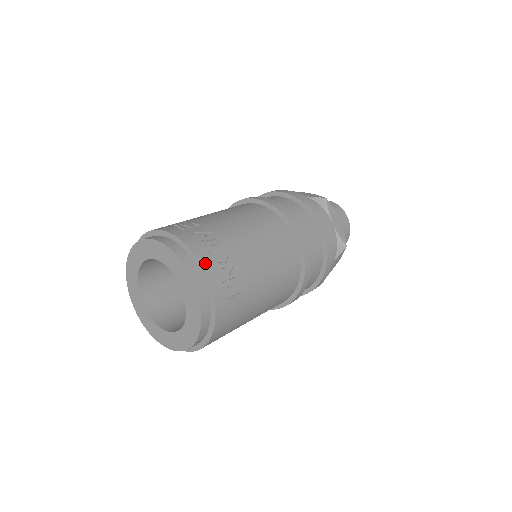
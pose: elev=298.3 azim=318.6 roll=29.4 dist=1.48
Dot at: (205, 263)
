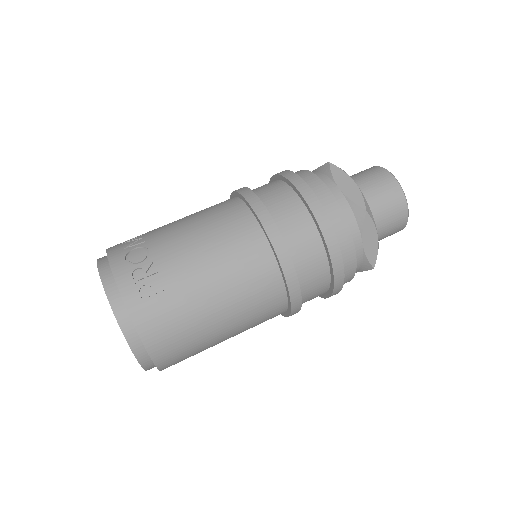
Dot at: (117, 267)
